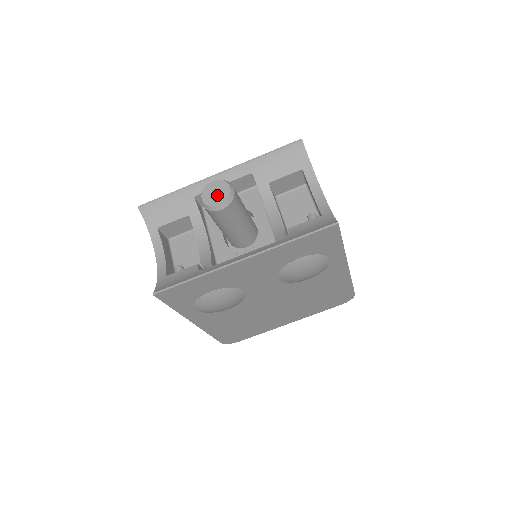
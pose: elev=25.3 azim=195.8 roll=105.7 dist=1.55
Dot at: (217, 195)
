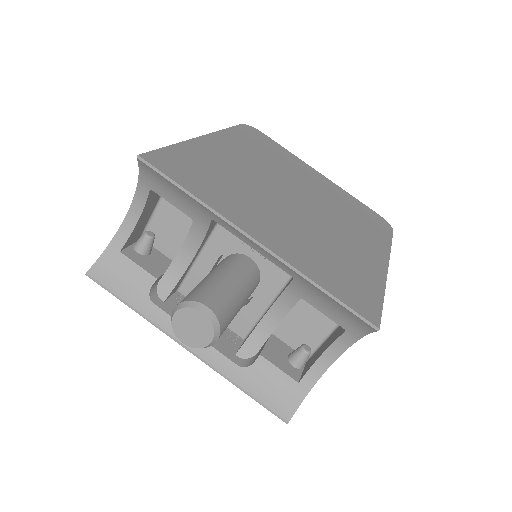
Dot at: (191, 332)
